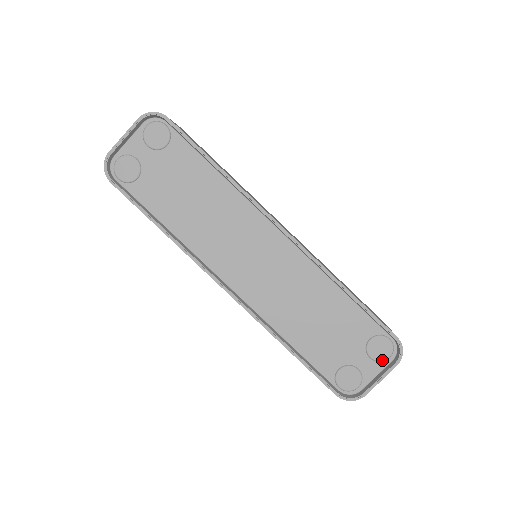
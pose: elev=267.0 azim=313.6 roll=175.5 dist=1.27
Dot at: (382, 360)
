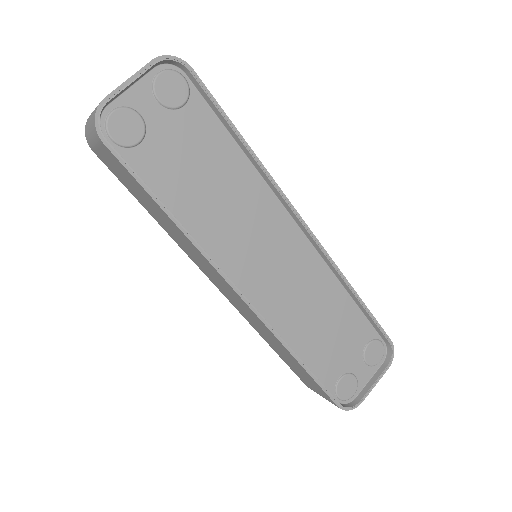
Dot at: (375, 364)
